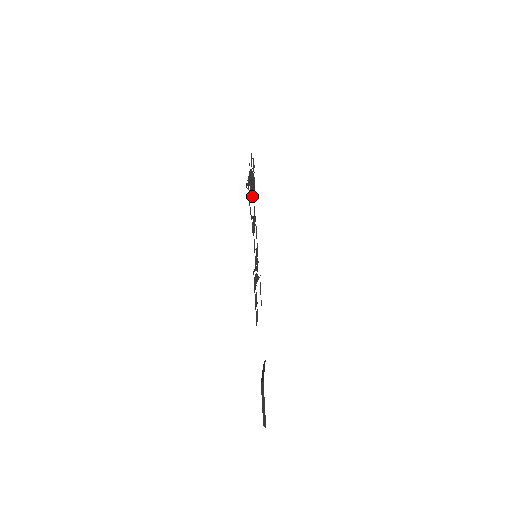
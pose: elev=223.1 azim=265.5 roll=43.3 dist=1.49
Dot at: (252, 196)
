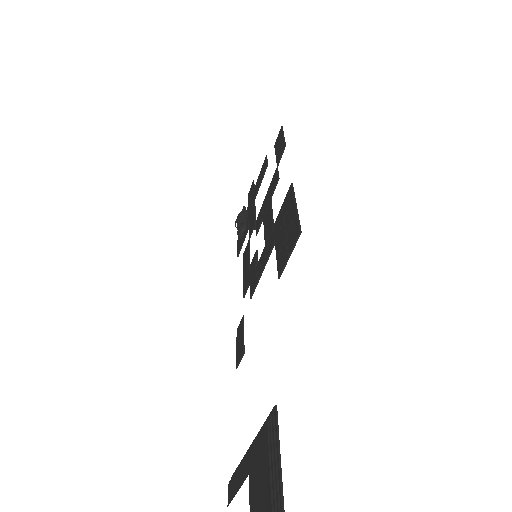
Dot at: (244, 226)
